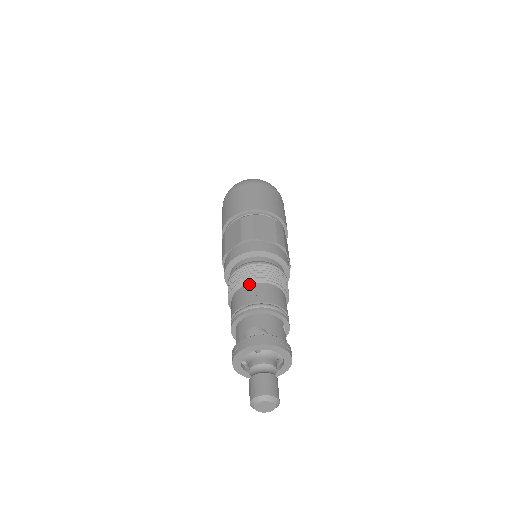
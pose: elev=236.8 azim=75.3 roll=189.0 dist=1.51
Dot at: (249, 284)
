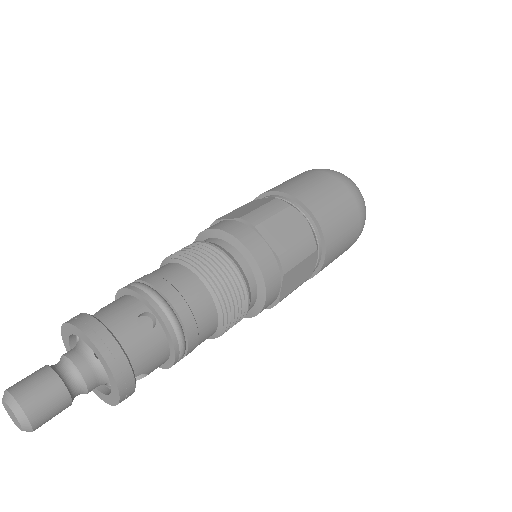
Dot at: occluded
